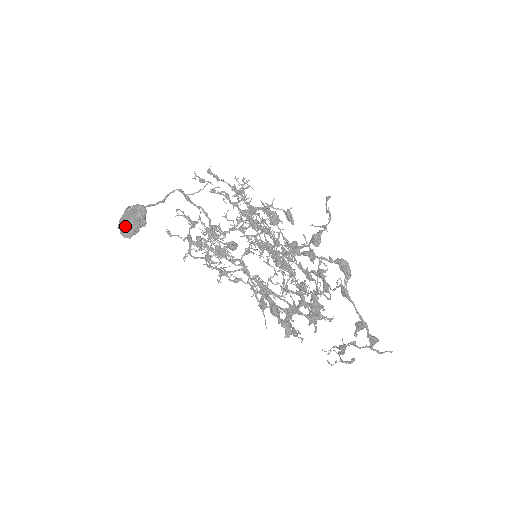
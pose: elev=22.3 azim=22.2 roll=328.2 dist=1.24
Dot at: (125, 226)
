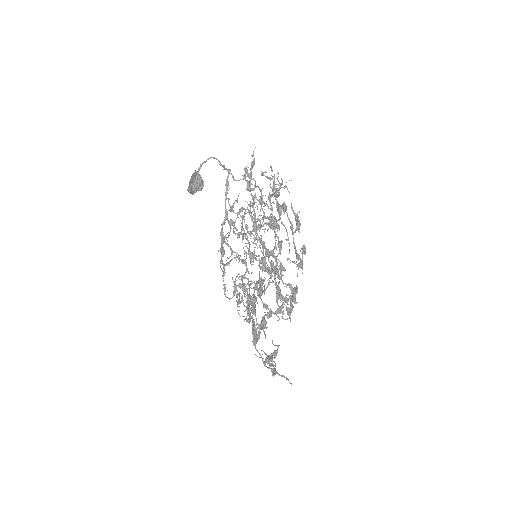
Dot at: (189, 186)
